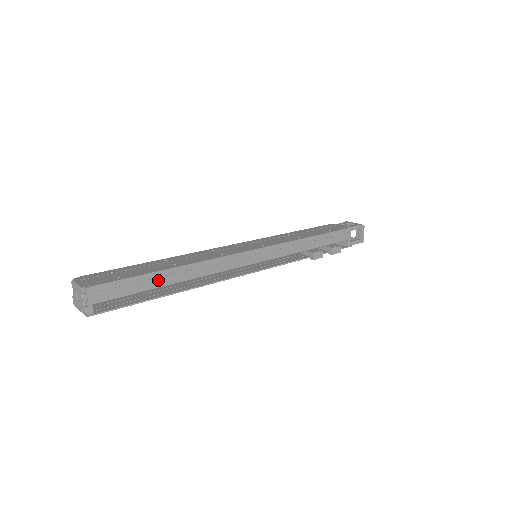
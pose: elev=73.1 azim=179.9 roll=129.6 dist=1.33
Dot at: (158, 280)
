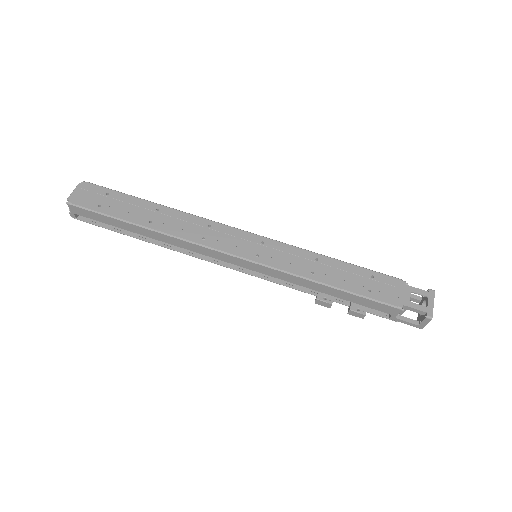
Dot at: (128, 226)
